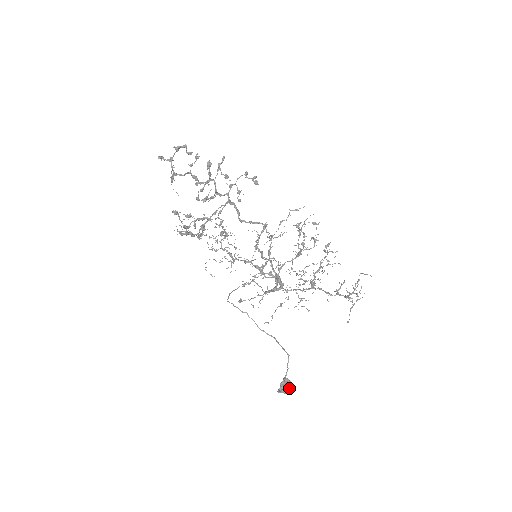
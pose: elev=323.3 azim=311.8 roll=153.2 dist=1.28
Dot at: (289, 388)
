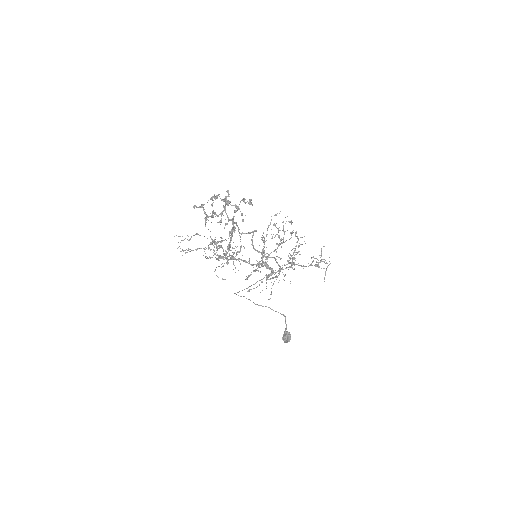
Dot at: (290, 337)
